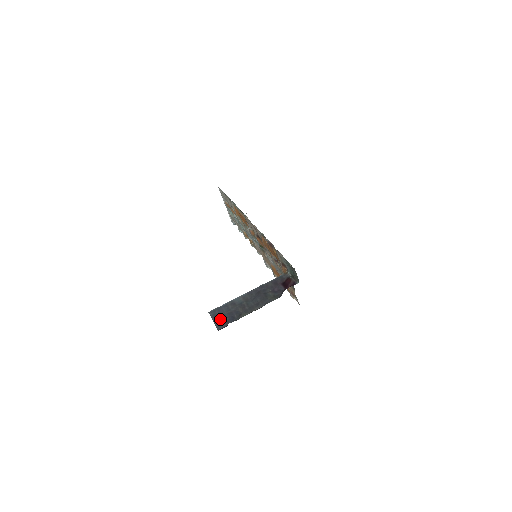
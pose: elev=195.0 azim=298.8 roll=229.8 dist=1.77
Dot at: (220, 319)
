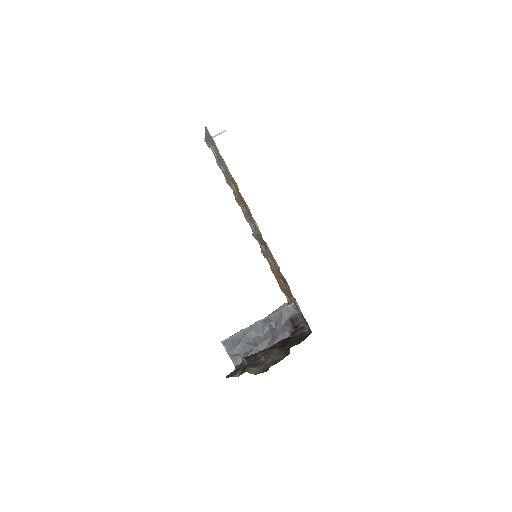
Dot at: (235, 353)
